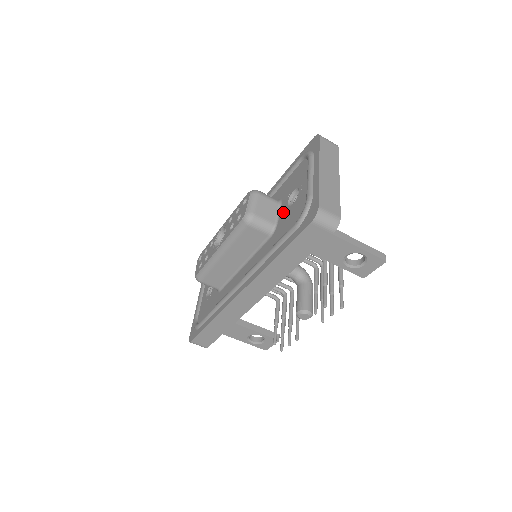
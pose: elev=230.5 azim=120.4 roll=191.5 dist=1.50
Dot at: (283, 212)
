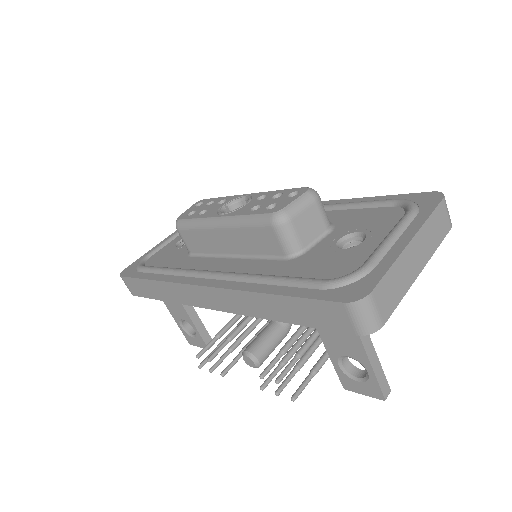
Dot at: (324, 245)
